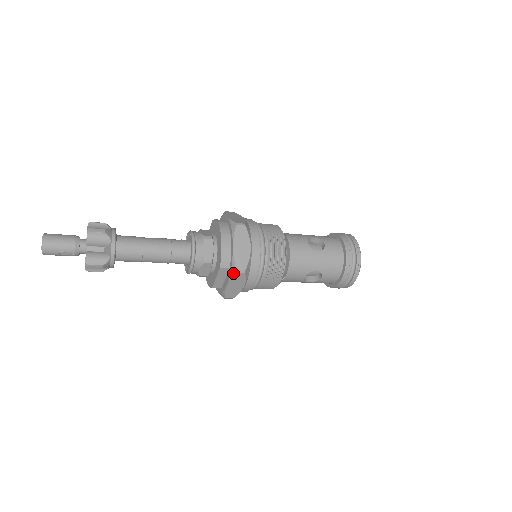
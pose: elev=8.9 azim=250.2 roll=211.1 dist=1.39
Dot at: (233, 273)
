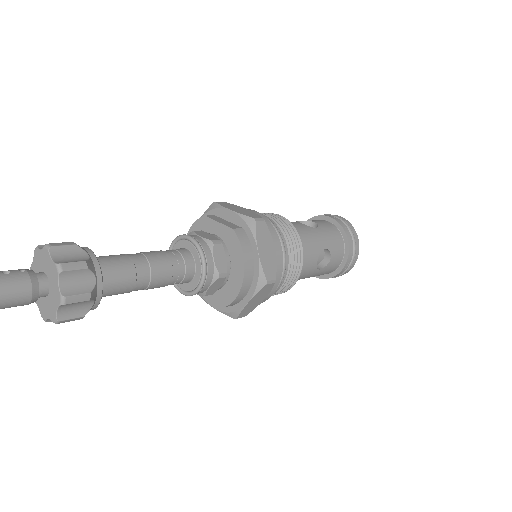
Dot at: (231, 316)
